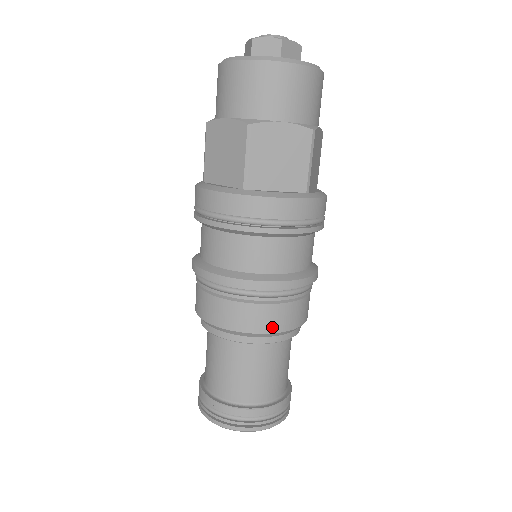
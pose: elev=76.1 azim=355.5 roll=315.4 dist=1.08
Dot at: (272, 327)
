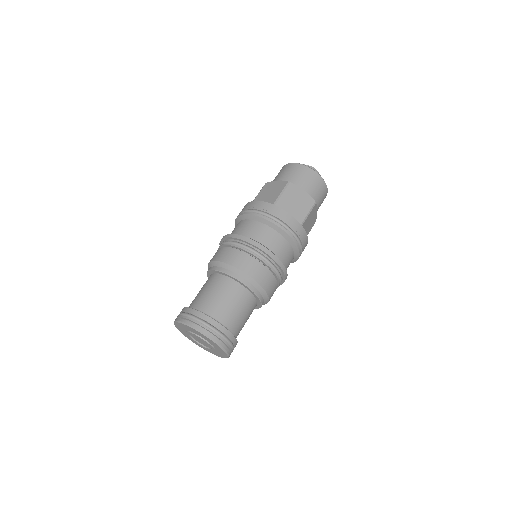
Dot at: (222, 258)
